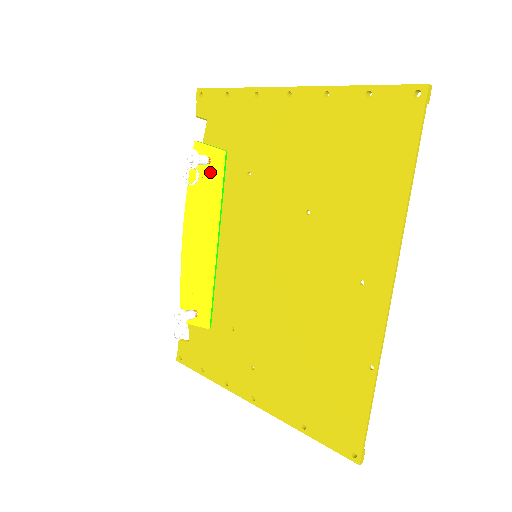
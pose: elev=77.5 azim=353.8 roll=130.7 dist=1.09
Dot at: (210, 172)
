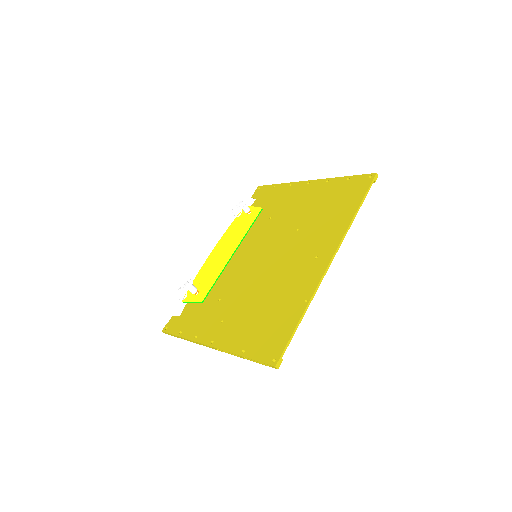
Dot at: (247, 218)
